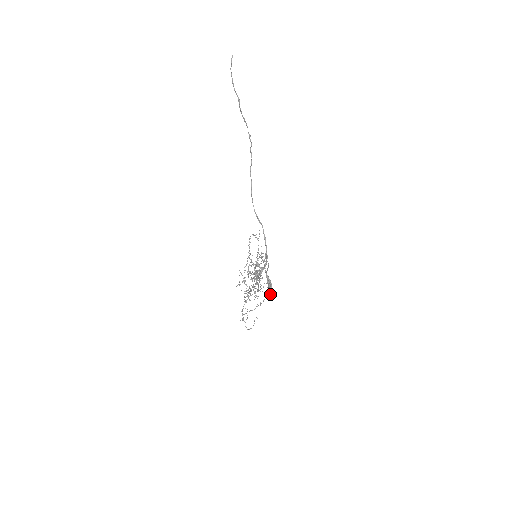
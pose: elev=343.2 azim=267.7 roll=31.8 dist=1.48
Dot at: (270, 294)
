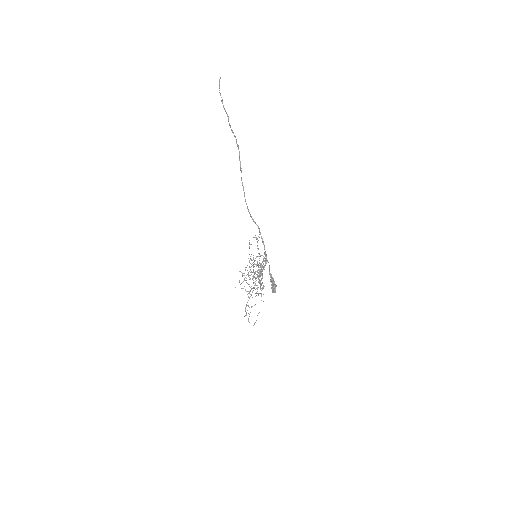
Dot at: (274, 291)
